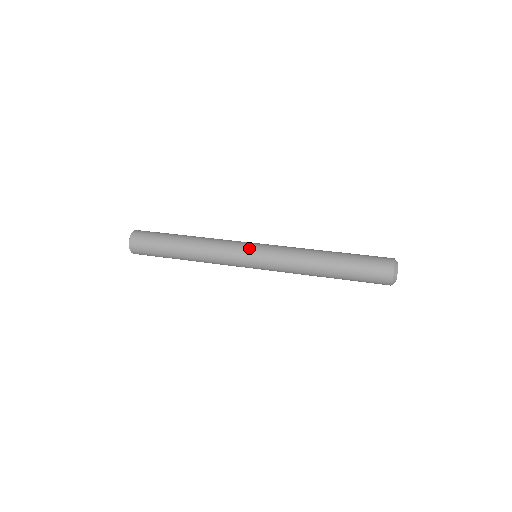
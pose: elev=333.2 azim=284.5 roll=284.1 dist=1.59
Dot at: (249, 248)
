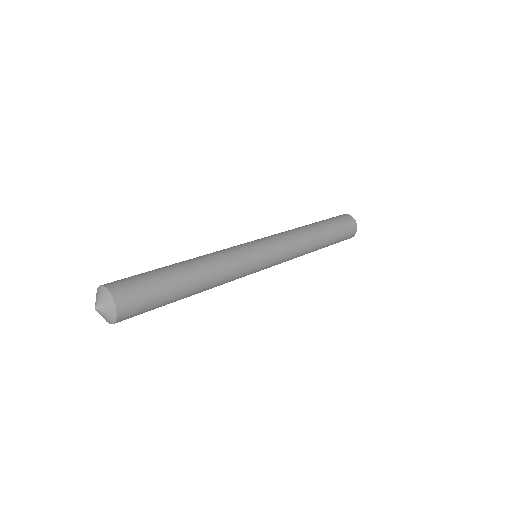
Dot at: (263, 261)
